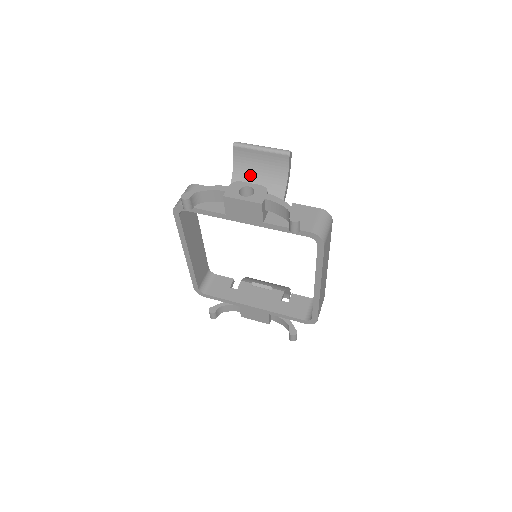
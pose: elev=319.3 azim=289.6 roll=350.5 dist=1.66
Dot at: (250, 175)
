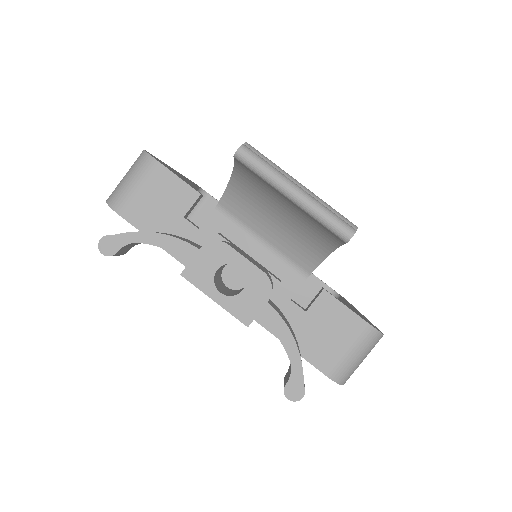
Dot at: (261, 206)
